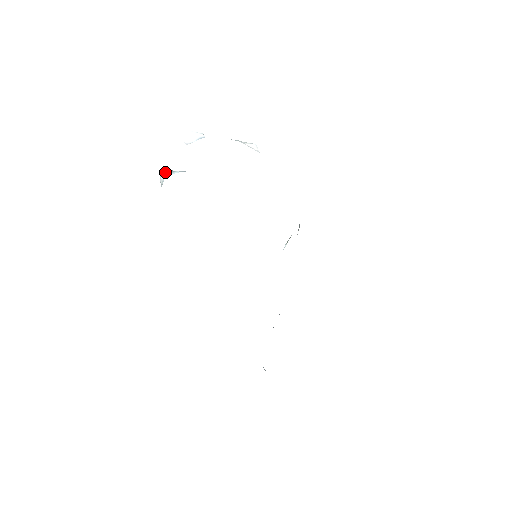
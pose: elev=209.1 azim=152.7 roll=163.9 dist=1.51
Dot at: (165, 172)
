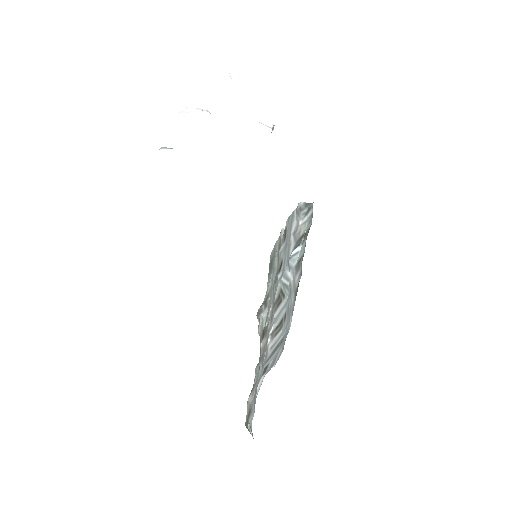
Dot at: (161, 147)
